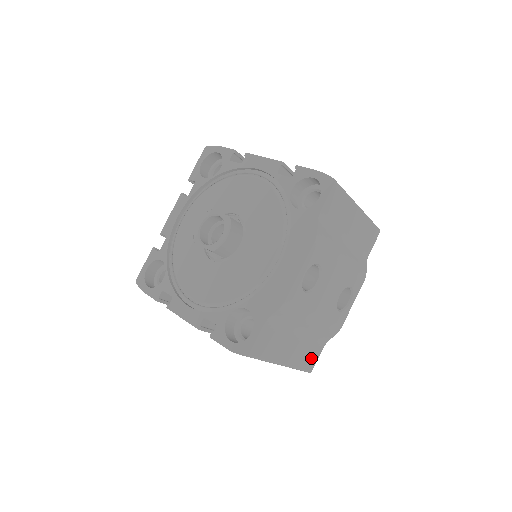
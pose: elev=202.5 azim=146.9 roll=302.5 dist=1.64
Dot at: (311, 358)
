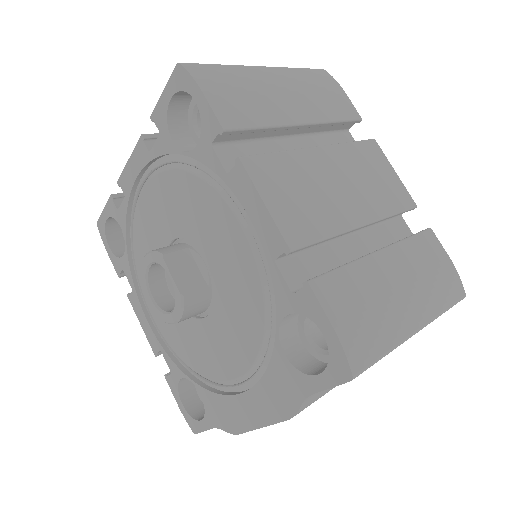
Dot at: occluded
